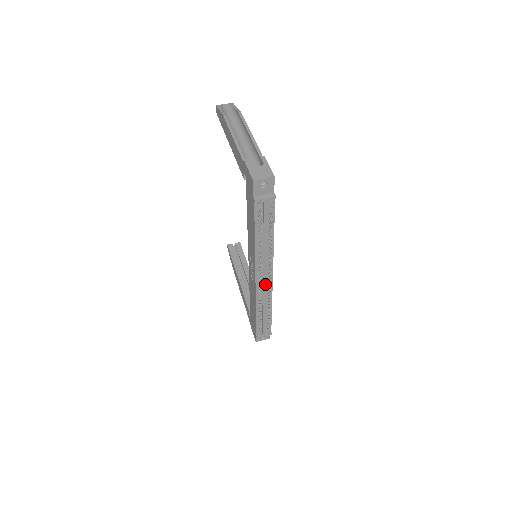
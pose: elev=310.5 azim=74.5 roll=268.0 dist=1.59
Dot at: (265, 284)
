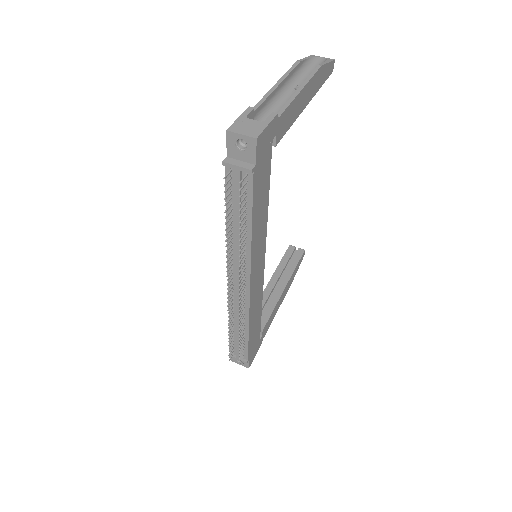
Dot at: (238, 292)
